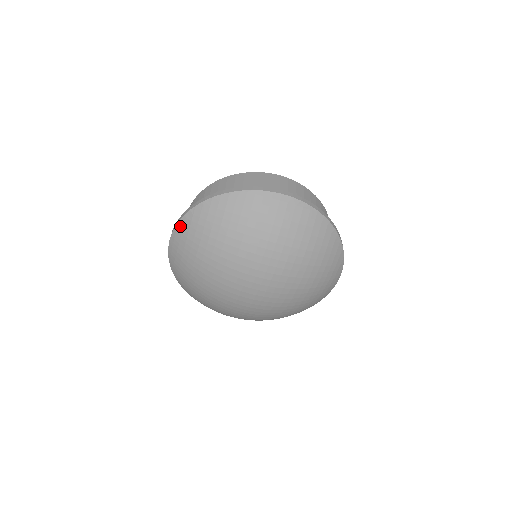
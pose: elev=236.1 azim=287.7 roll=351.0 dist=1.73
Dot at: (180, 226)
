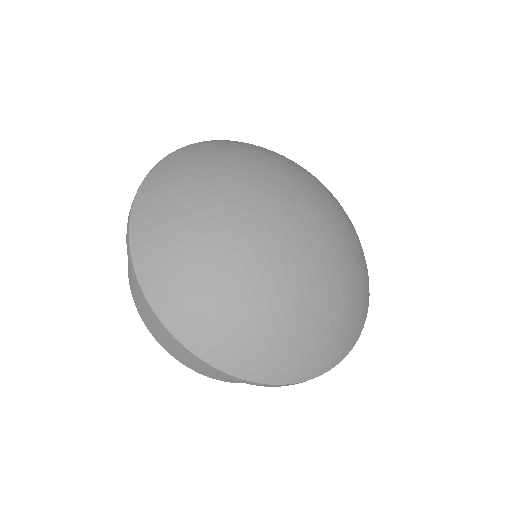
Dot at: occluded
